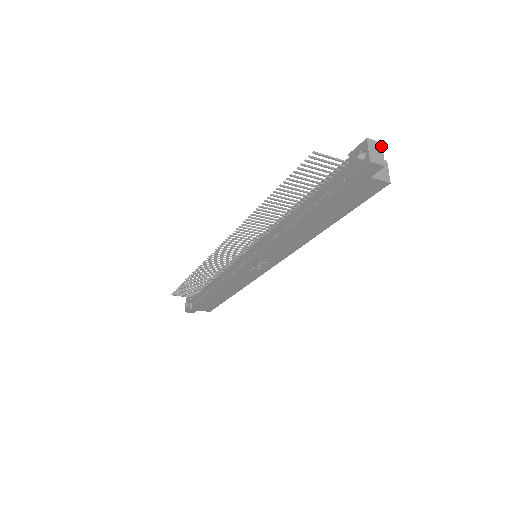
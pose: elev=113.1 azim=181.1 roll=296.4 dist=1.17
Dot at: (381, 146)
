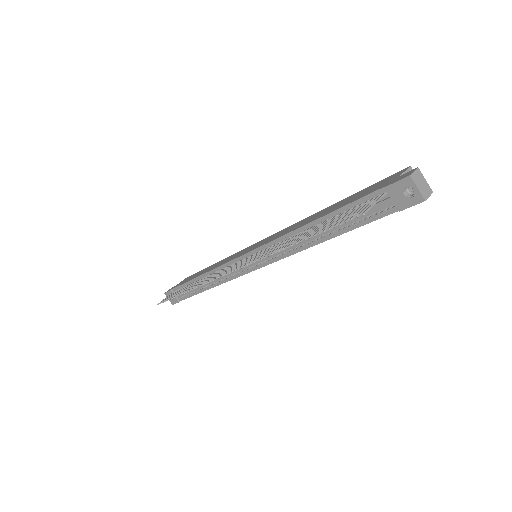
Dot at: (420, 172)
